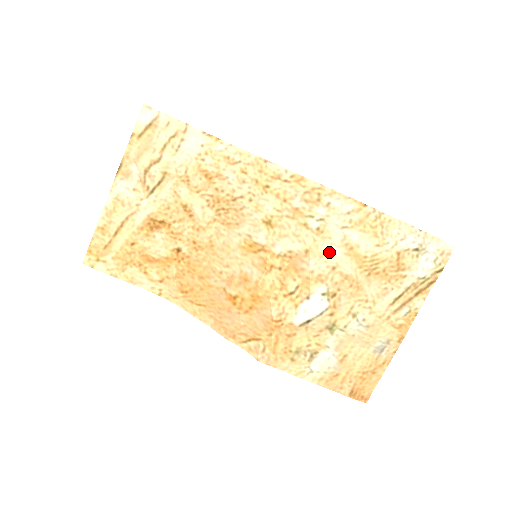
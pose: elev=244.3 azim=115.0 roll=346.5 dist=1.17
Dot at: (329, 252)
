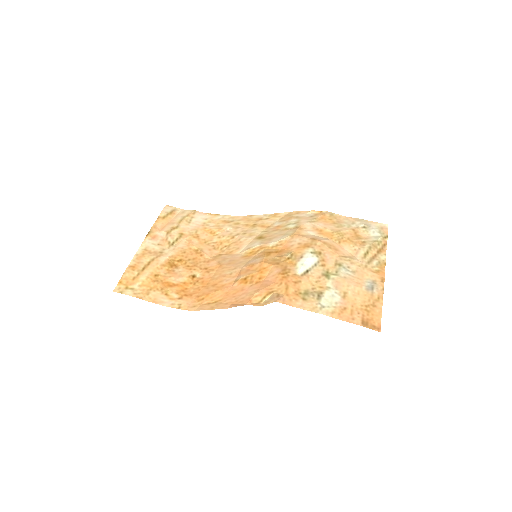
Dot at: (307, 234)
